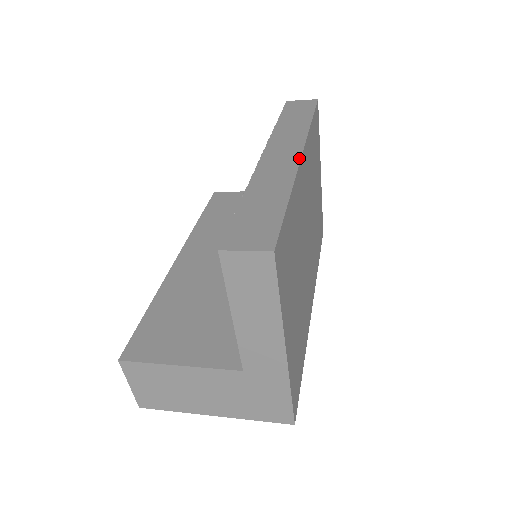
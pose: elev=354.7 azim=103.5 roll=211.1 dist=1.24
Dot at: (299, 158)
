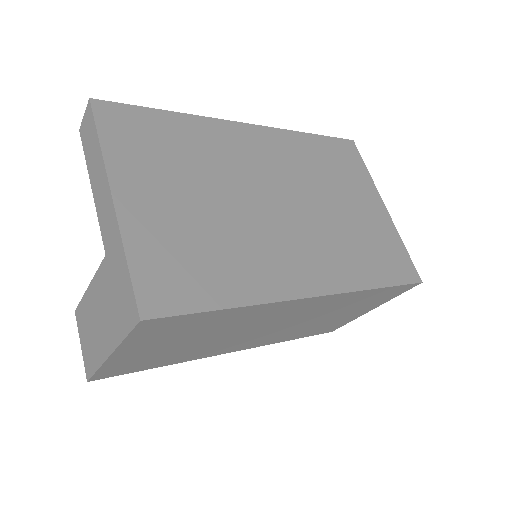
Dot at: (237, 123)
